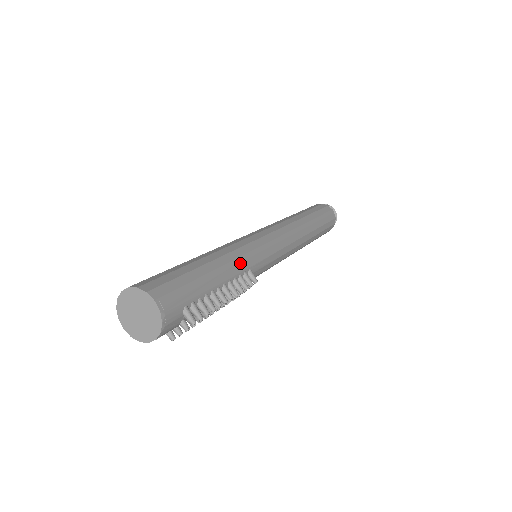
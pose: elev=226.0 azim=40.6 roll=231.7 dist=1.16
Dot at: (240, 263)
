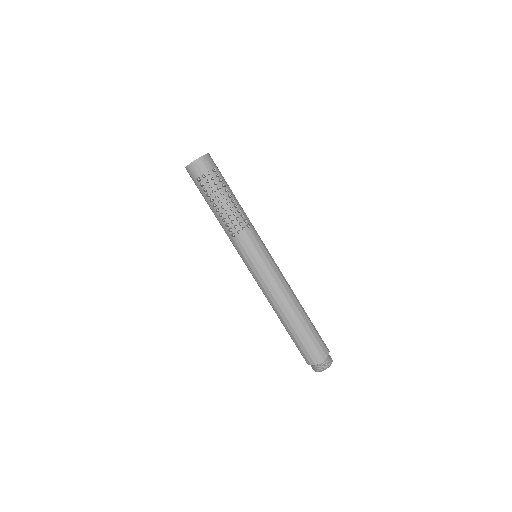
Dot at: occluded
